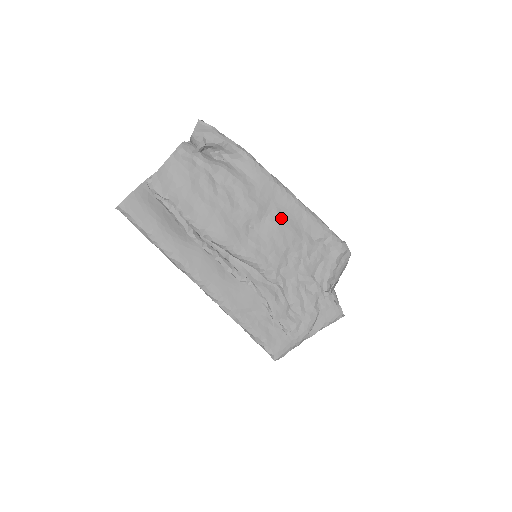
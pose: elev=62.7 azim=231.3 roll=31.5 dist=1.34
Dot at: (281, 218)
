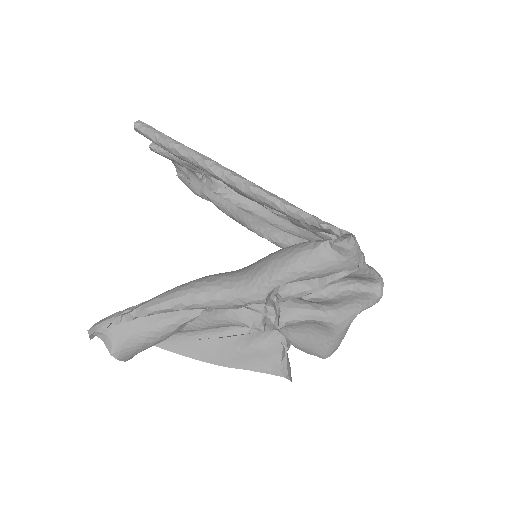
Dot at: occluded
